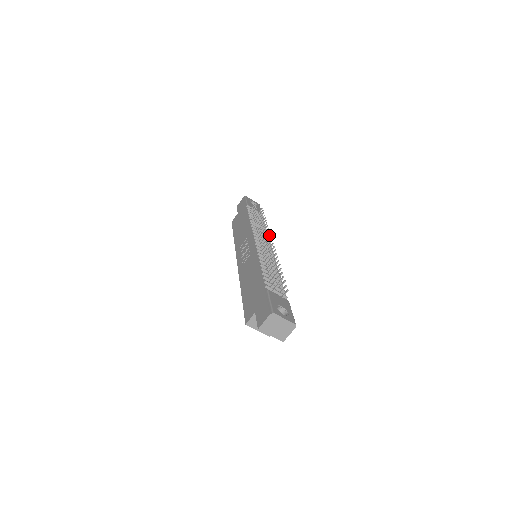
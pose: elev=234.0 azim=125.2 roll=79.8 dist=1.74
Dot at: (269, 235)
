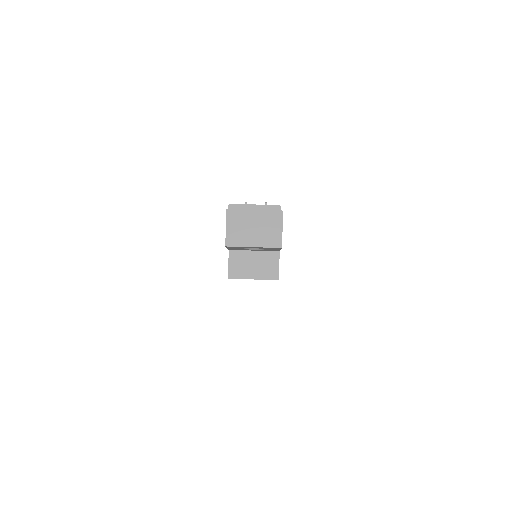
Dot at: occluded
